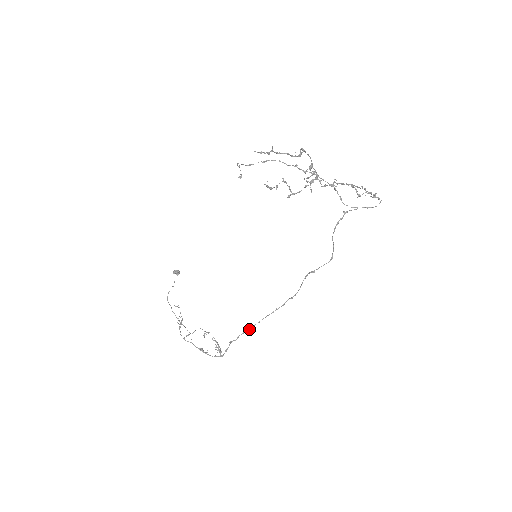
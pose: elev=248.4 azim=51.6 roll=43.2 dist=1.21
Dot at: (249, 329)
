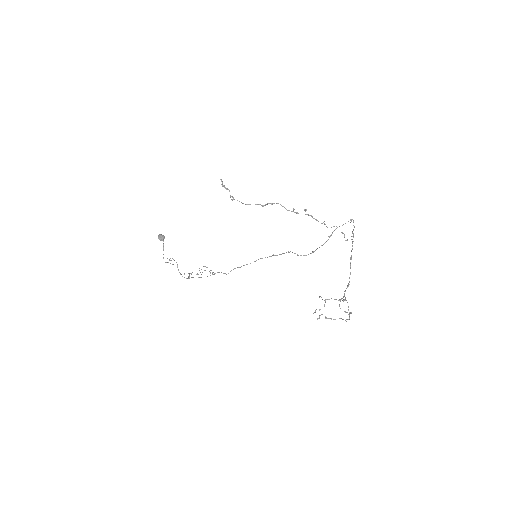
Dot at: occluded
